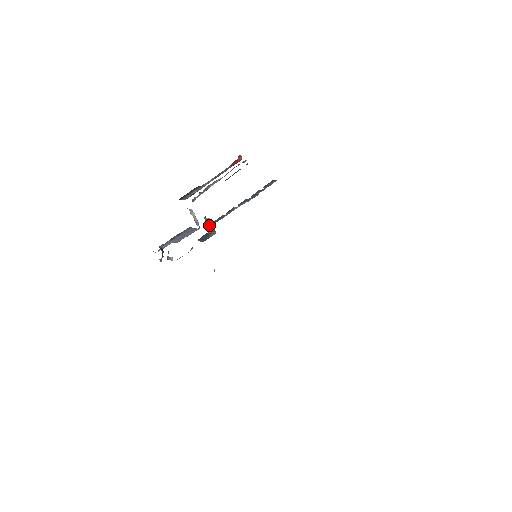
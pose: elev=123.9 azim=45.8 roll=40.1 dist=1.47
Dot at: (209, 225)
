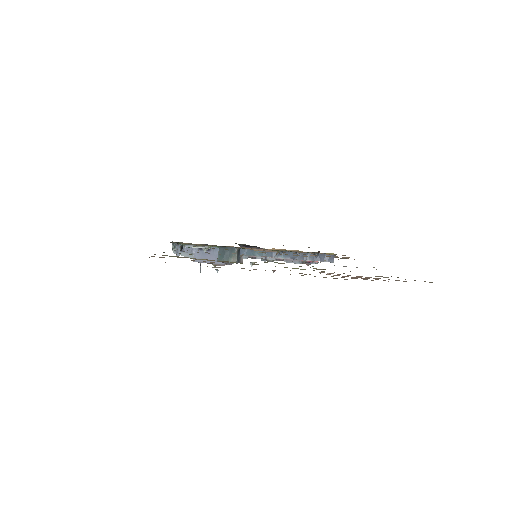
Dot at: (242, 251)
